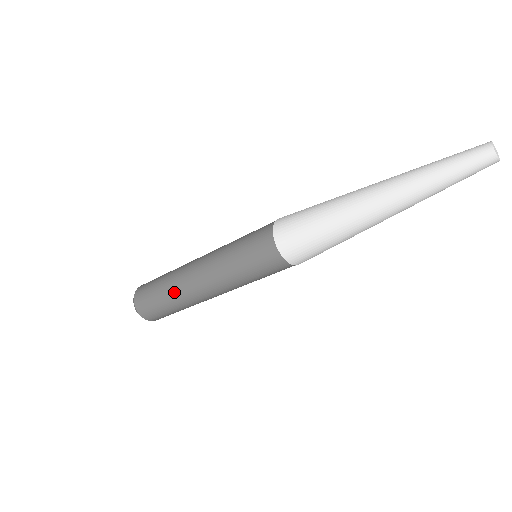
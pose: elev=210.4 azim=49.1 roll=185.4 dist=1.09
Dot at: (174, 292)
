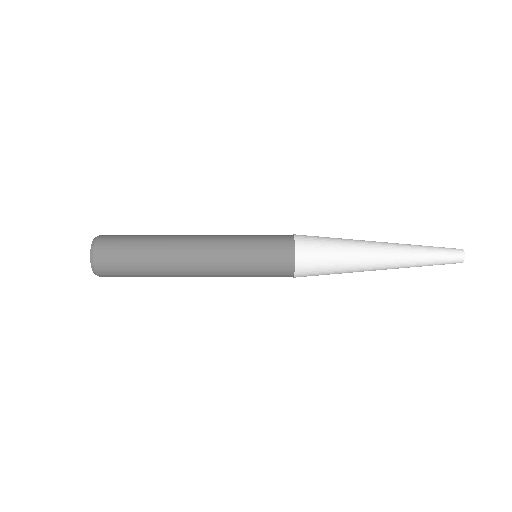
Dot at: (159, 261)
